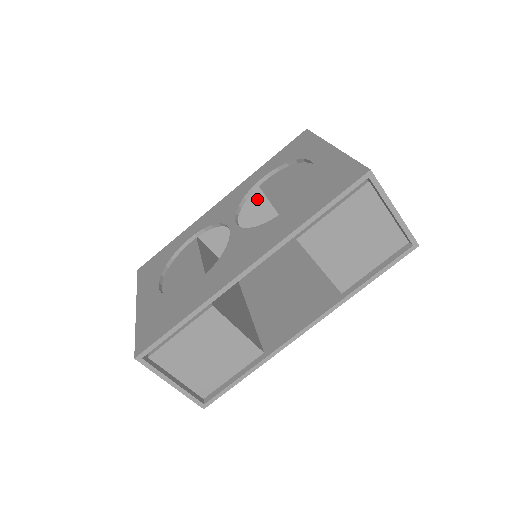
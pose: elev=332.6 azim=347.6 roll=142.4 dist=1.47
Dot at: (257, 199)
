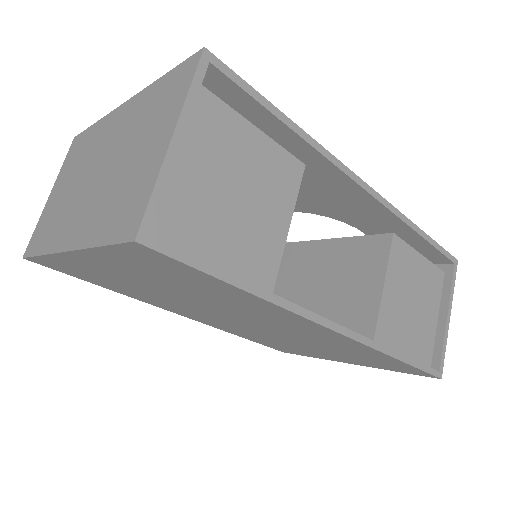
Dot at: occluded
